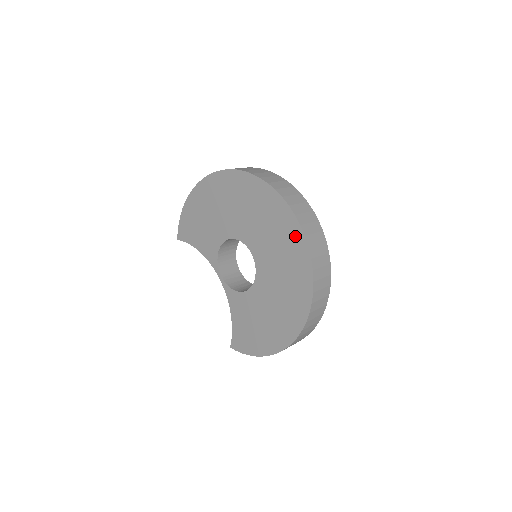
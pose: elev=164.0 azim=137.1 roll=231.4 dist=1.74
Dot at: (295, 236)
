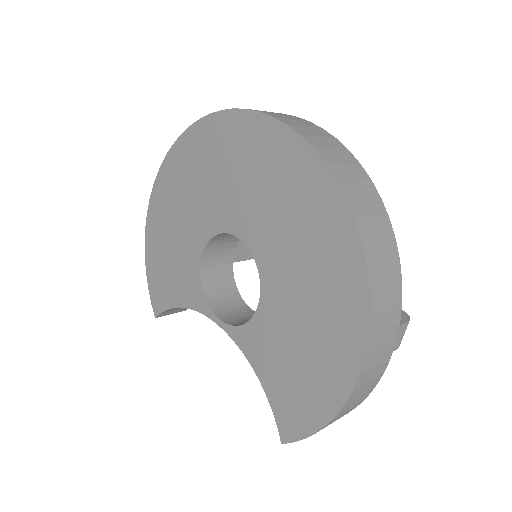
Dot at: (275, 141)
